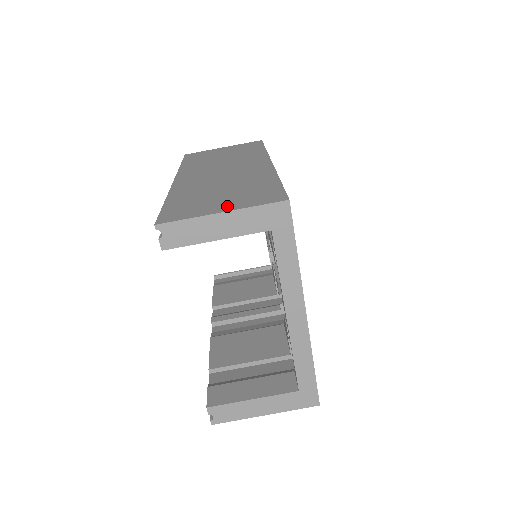
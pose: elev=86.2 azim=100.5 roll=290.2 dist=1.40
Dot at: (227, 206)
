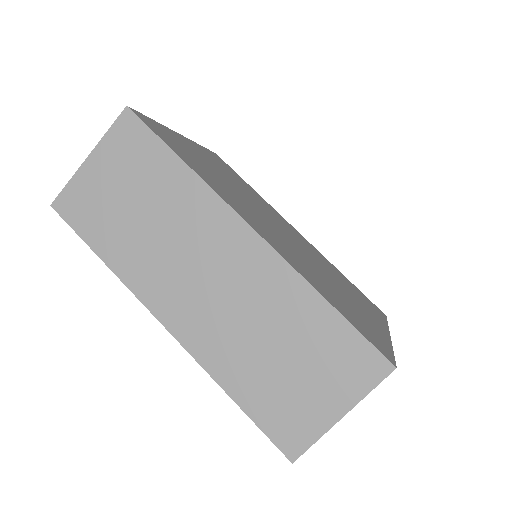
Dot at: (334, 401)
